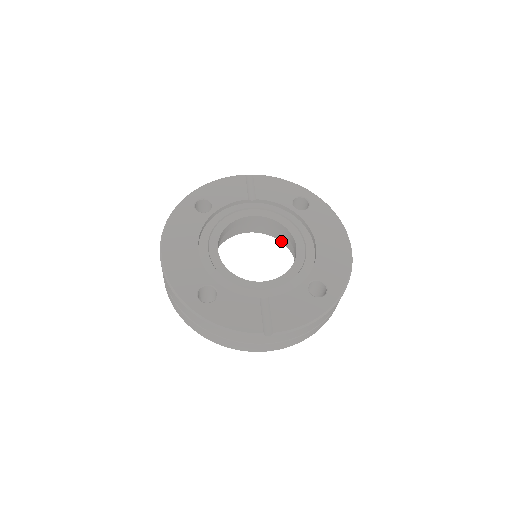
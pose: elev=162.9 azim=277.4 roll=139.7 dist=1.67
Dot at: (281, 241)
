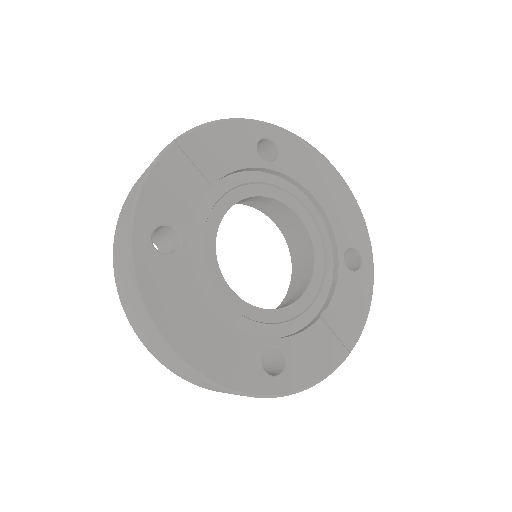
Dot at: (243, 204)
